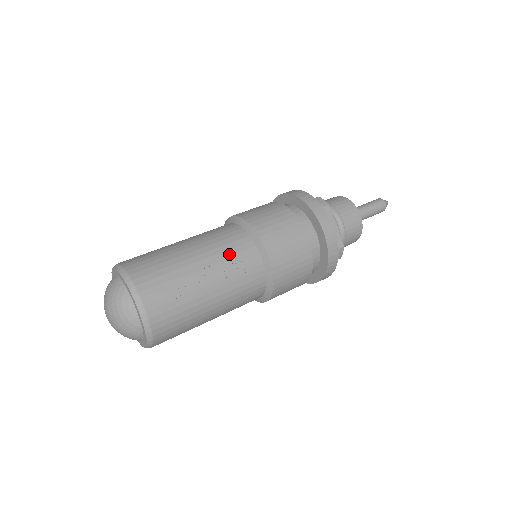
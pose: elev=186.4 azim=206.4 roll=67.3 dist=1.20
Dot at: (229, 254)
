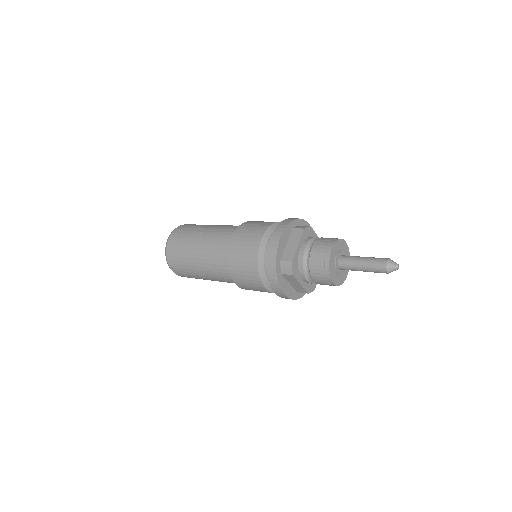
Dot at: (220, 231)
